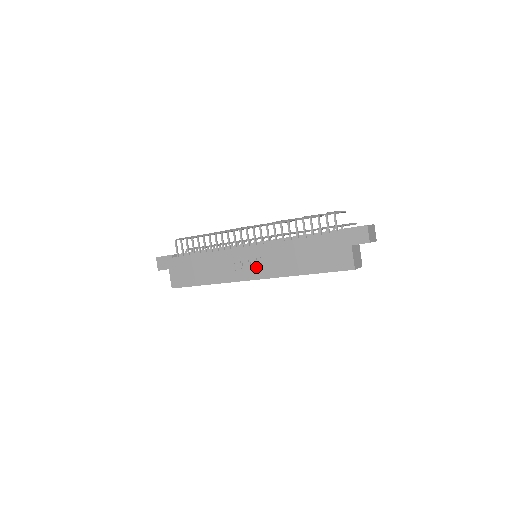
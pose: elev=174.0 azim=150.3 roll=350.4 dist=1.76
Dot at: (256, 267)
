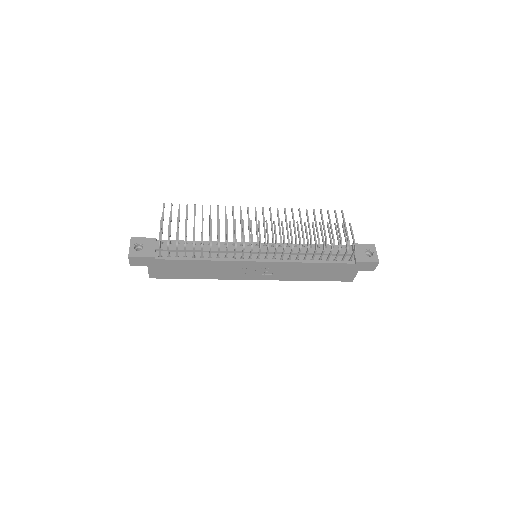
Dot at: (262, 274)
